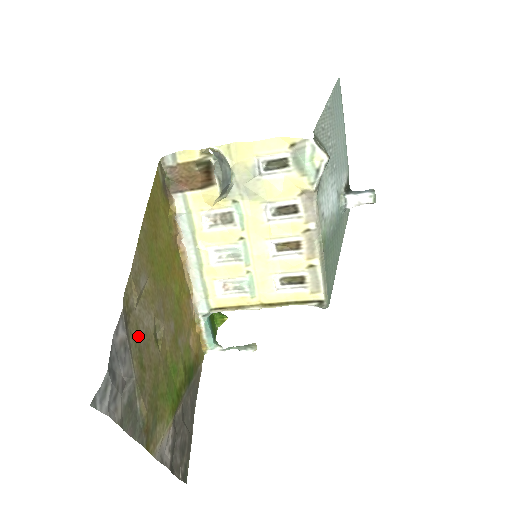
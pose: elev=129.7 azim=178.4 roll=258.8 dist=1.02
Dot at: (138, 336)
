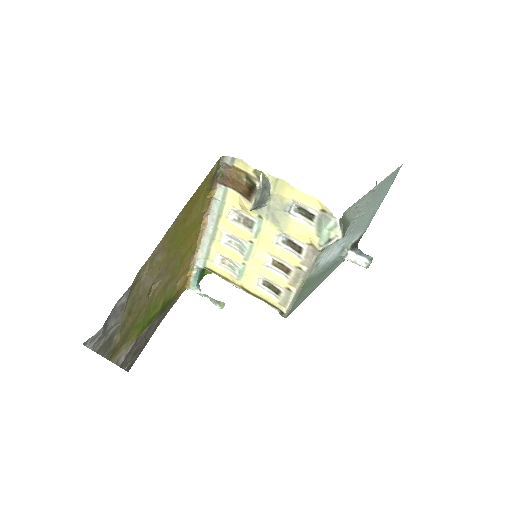
Dot at: (136, 295)
